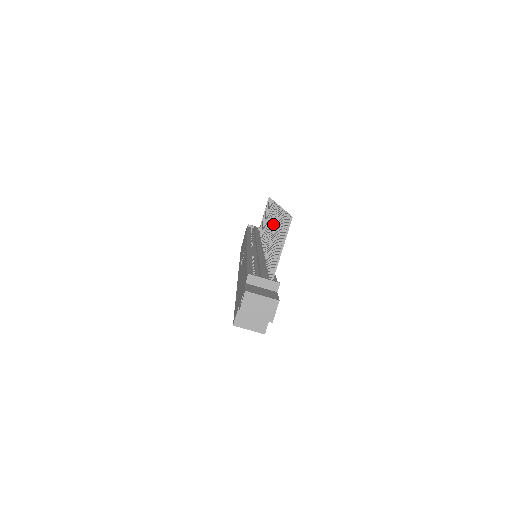
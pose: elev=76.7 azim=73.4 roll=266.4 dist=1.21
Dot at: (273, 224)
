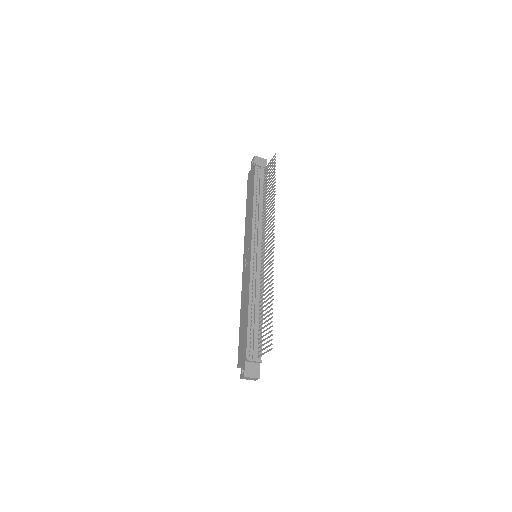
Dot at: (268, 272)
